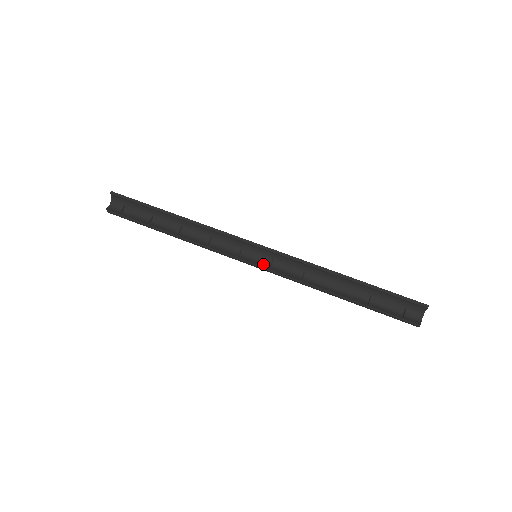
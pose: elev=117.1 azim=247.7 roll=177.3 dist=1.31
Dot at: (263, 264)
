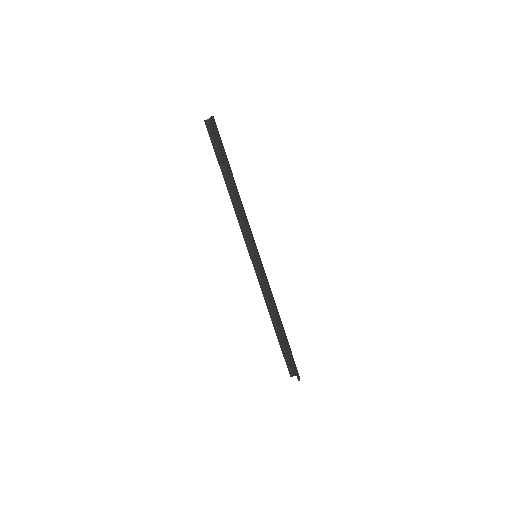
Dot at: (256, 263)
